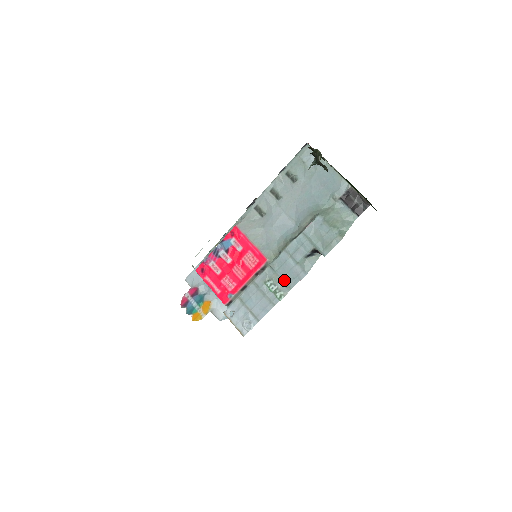
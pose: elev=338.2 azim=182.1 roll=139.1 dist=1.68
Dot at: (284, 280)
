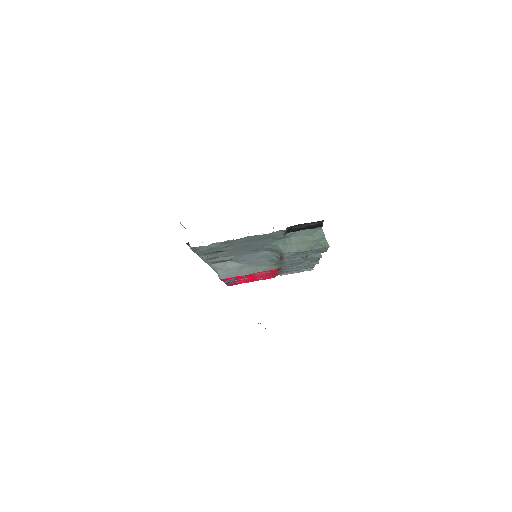
Dot at: (306, 263)
